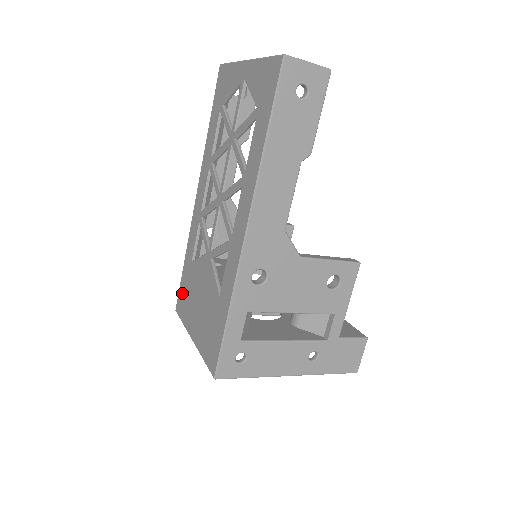
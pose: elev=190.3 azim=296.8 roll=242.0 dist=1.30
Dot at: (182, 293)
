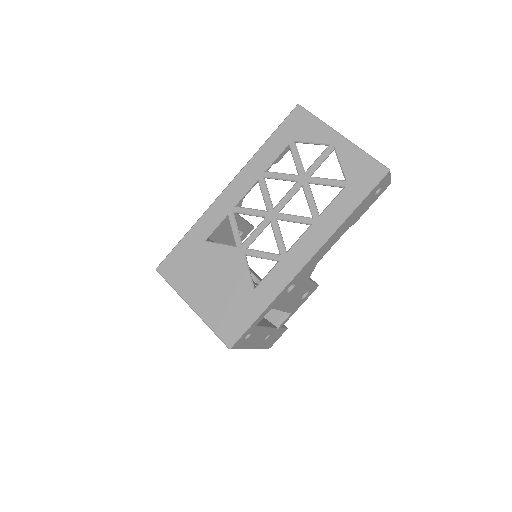
Dot at: (177, 260)
